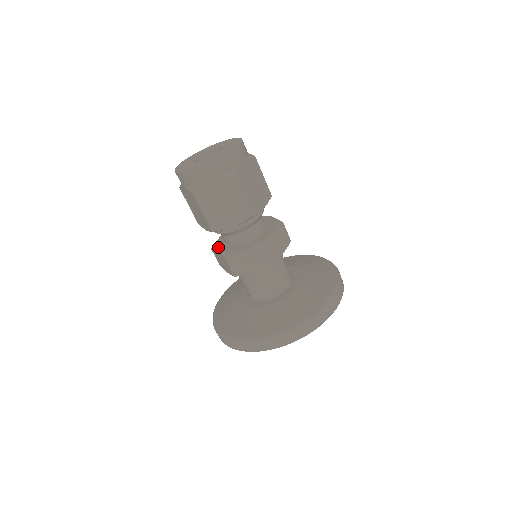
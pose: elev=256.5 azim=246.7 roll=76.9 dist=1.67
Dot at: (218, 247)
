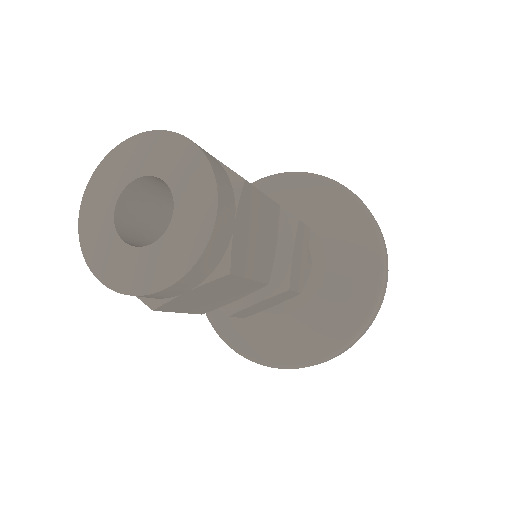
Dot at: occluded
